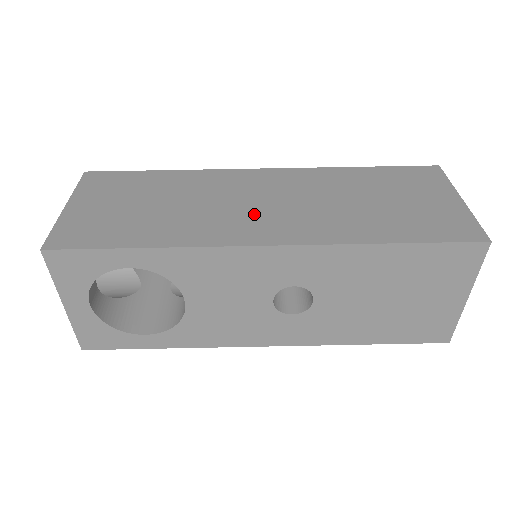
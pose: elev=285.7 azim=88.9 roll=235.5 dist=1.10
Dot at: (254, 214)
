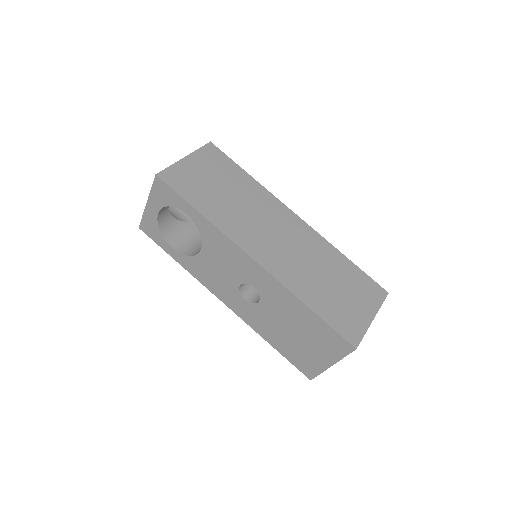
Dot at: (265, 238)
